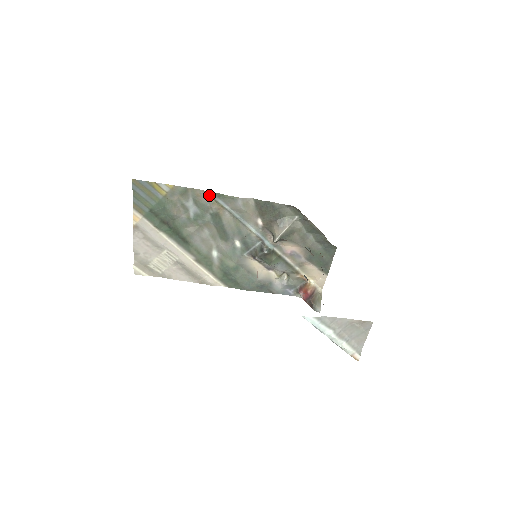
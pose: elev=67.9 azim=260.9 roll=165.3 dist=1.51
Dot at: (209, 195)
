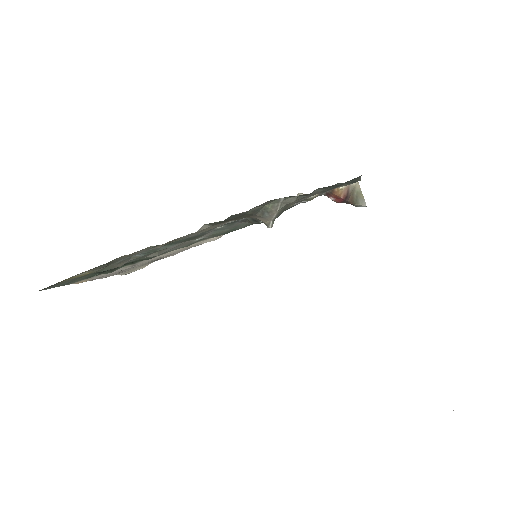
Dot at: (142, 249)
